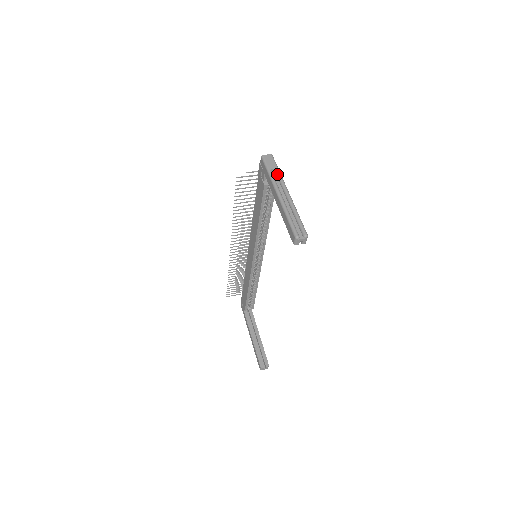
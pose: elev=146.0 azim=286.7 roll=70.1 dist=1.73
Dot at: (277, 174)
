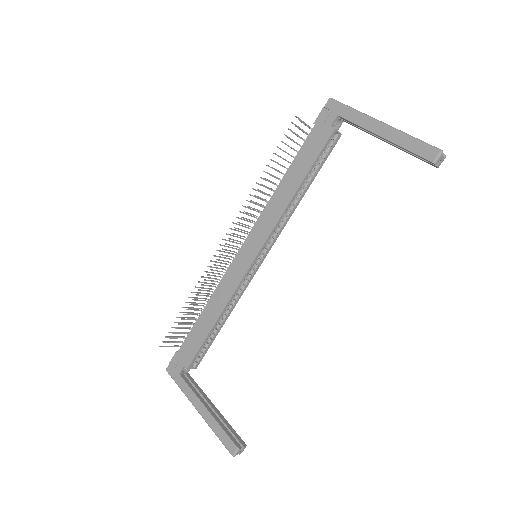
Dot at: occluded
